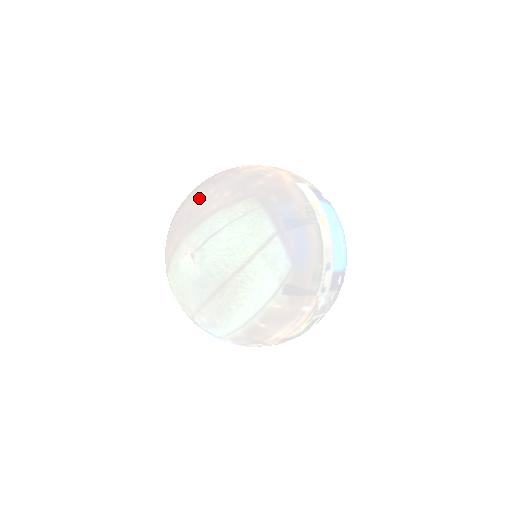
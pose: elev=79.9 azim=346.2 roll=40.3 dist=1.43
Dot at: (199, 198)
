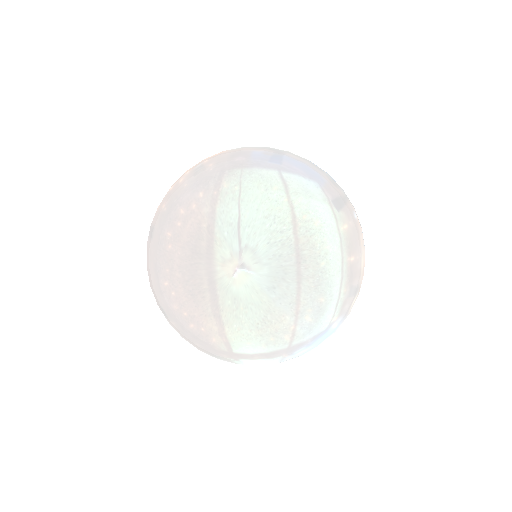
Dot at: (178, 229)
